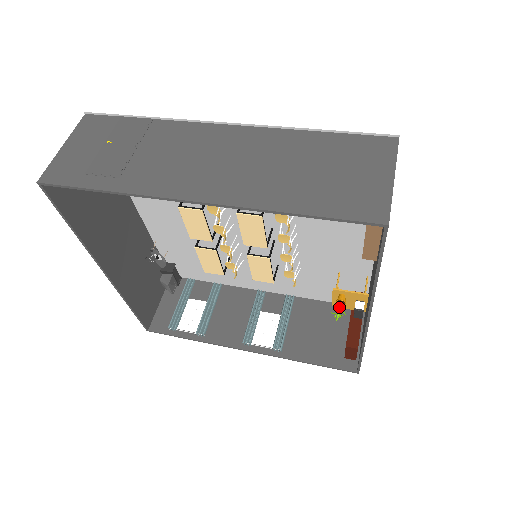
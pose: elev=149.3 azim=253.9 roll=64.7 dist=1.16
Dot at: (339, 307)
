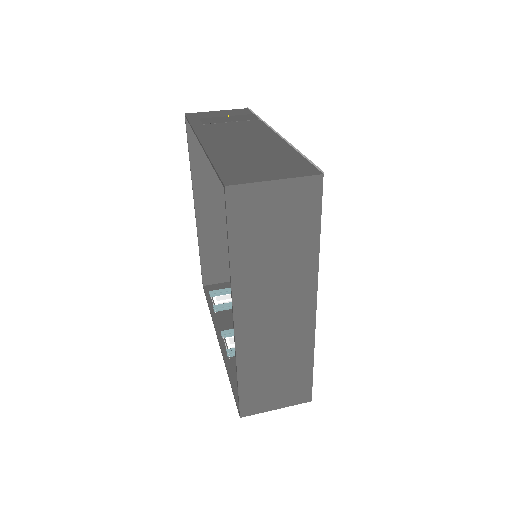
Dot at: occluded
